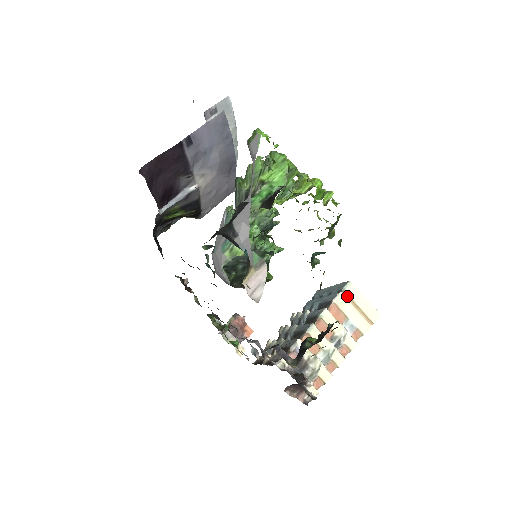
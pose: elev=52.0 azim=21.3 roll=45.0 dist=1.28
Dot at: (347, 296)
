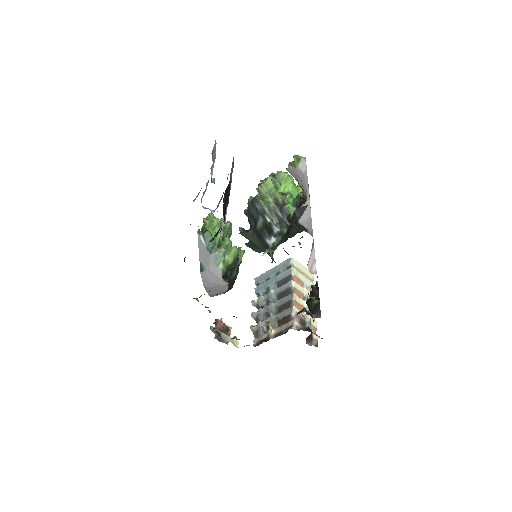
Dot at: (296, 268)
